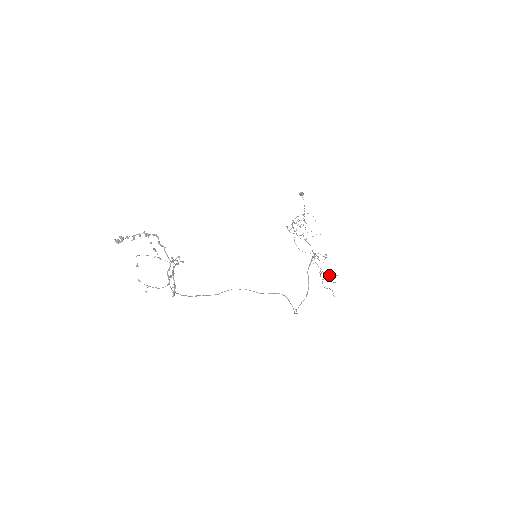
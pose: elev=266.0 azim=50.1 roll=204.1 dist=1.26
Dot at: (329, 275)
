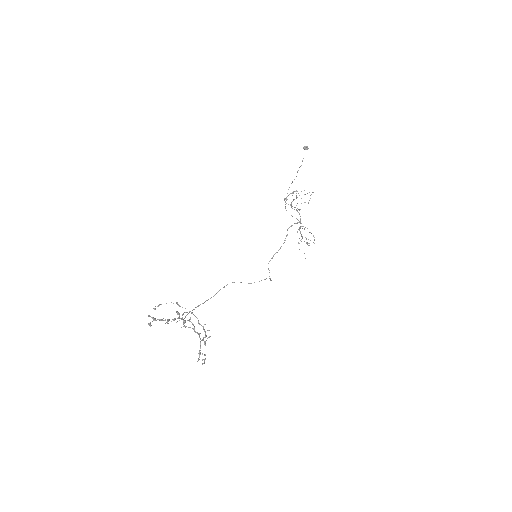
Dot at: occluded
